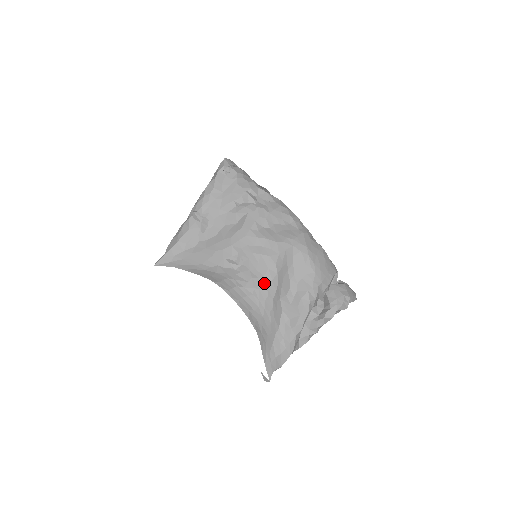
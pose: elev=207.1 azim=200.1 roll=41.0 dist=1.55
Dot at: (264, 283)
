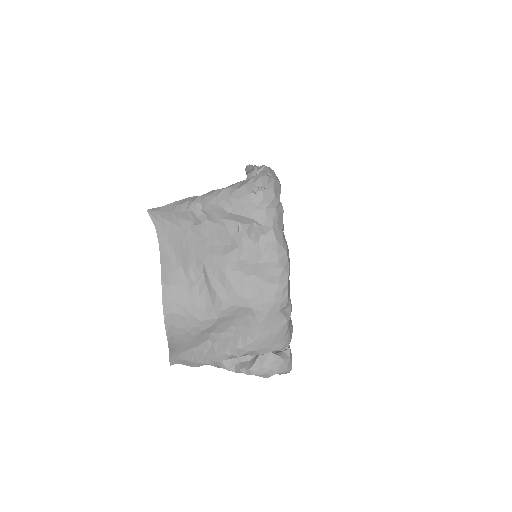
Dot at: (201, 316)
